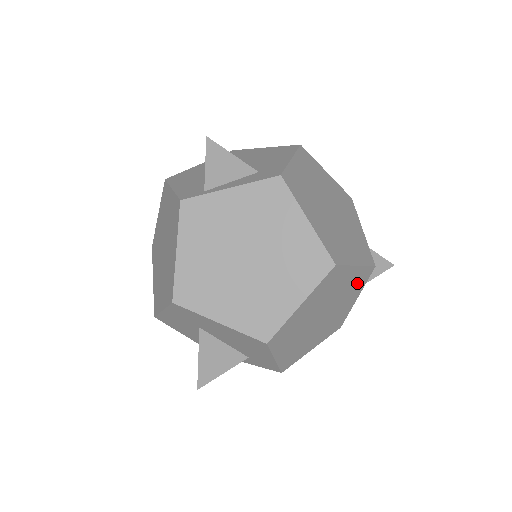
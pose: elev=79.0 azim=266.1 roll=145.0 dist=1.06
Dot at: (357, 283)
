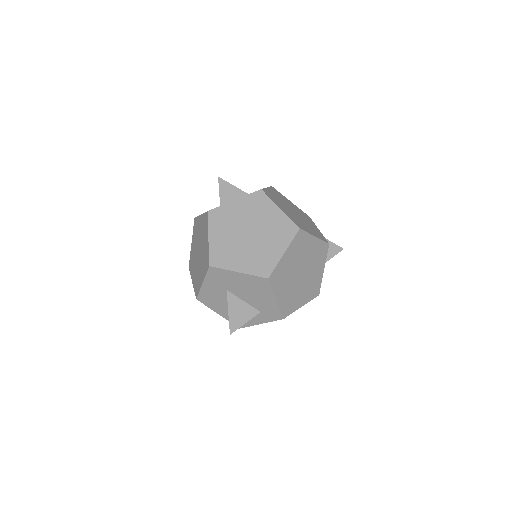
Dot at: (320, 254)
